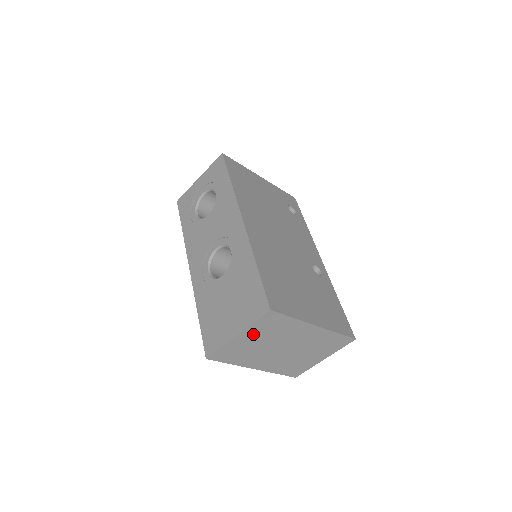
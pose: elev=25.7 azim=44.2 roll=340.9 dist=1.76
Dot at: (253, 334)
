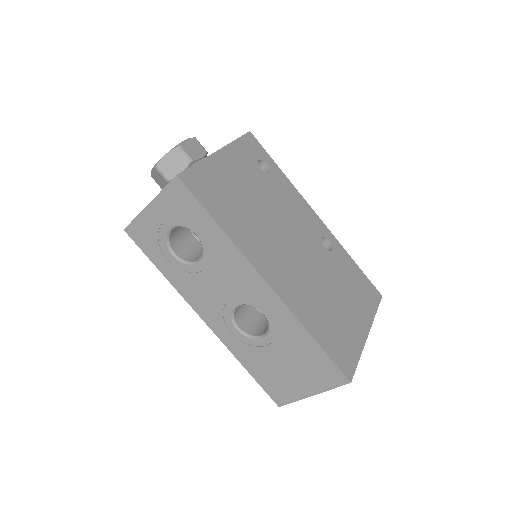
Dot at: occluded
